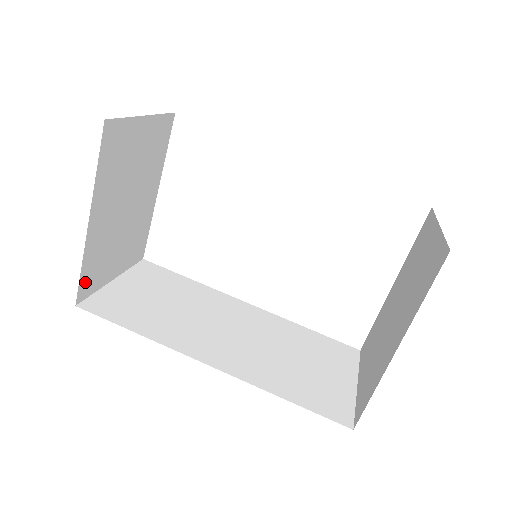
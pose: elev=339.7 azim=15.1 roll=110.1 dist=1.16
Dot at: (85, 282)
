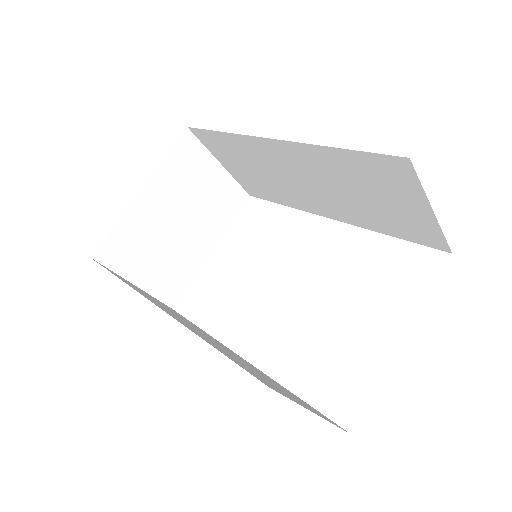
Dot at: (111, 246)
